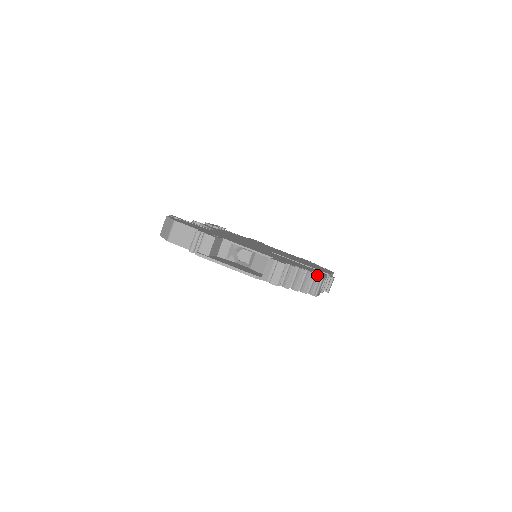
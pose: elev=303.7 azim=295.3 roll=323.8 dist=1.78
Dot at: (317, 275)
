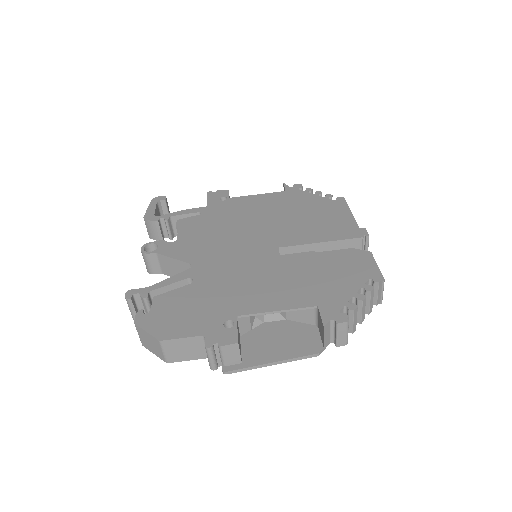
Dot at: (375, 284)
